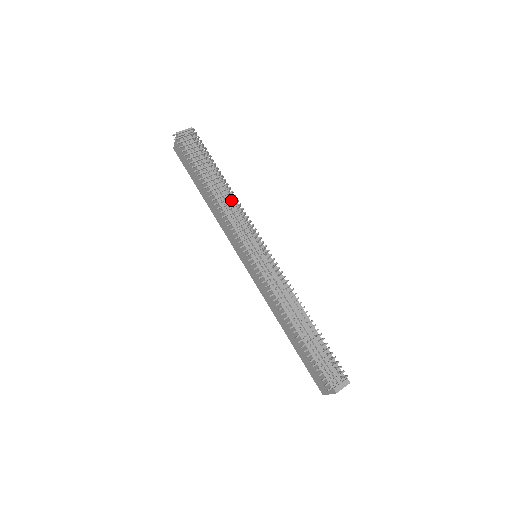
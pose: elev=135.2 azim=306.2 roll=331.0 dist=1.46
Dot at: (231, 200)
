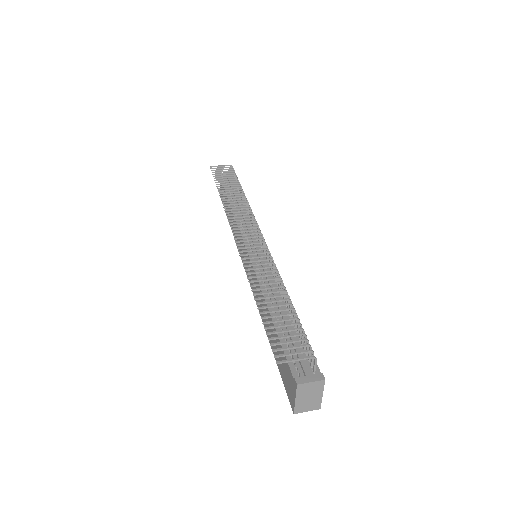
Dot at: (247, 212)
